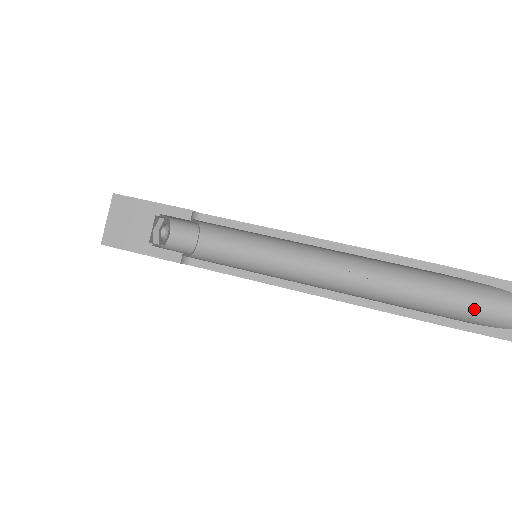
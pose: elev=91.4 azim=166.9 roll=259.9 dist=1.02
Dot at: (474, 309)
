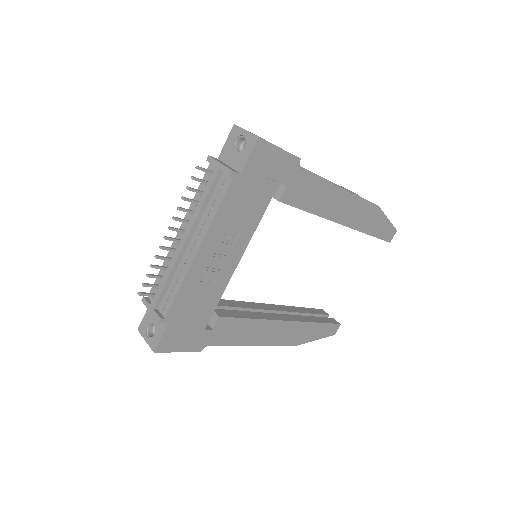
Dot at: occluded
